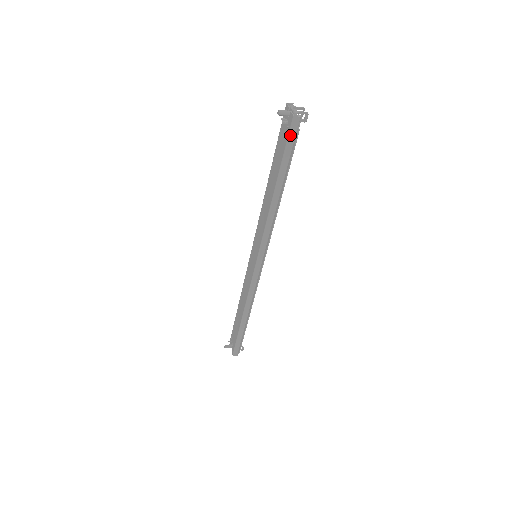
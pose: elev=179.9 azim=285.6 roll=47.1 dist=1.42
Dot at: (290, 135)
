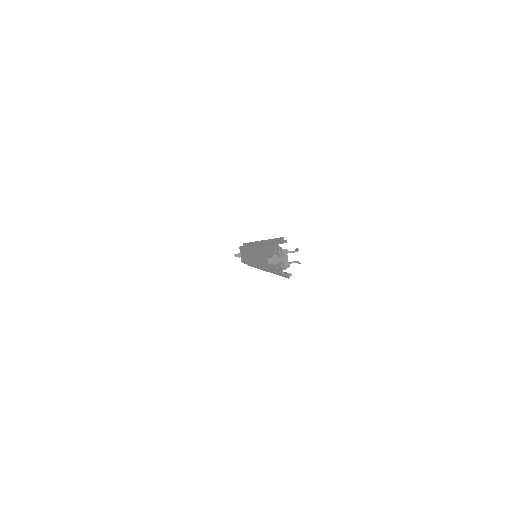
Dot at: occluded
